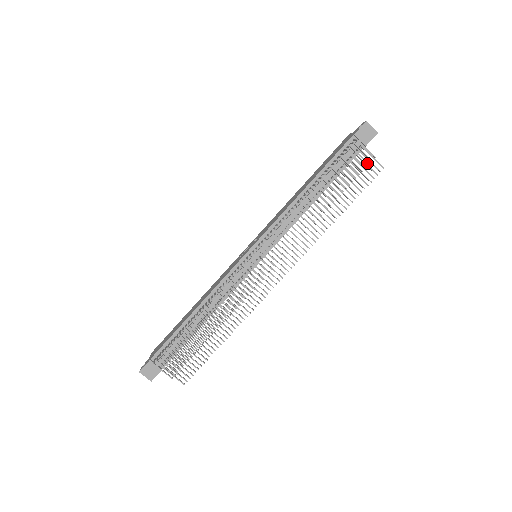
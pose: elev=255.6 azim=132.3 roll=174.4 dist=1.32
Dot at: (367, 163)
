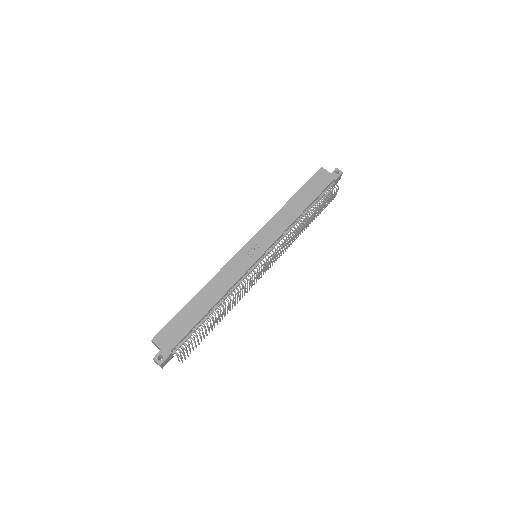
Dot at: occluded
